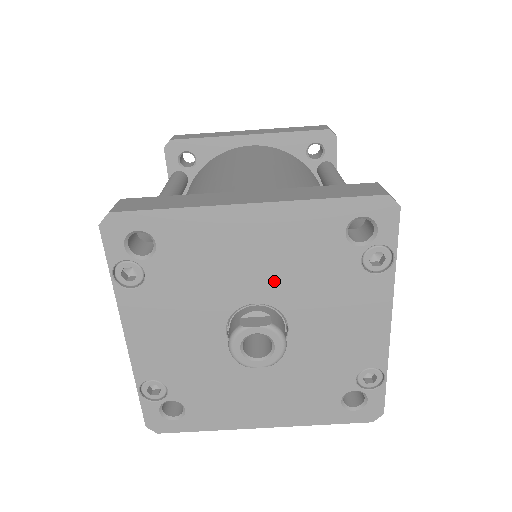
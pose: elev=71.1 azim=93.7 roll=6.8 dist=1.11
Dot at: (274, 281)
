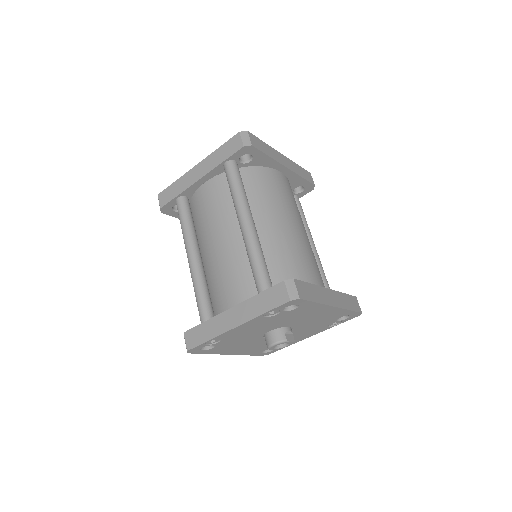
Dot at: (305, 323)
